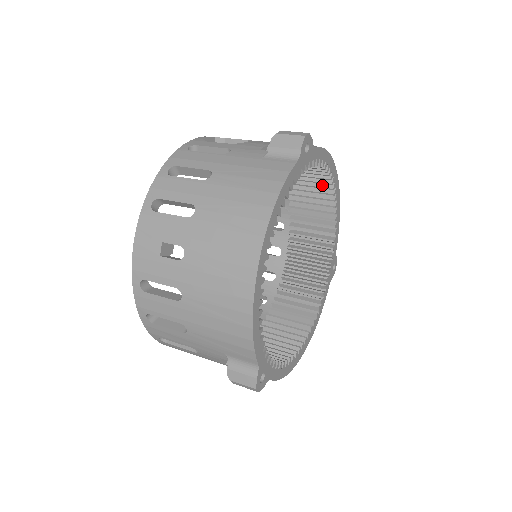
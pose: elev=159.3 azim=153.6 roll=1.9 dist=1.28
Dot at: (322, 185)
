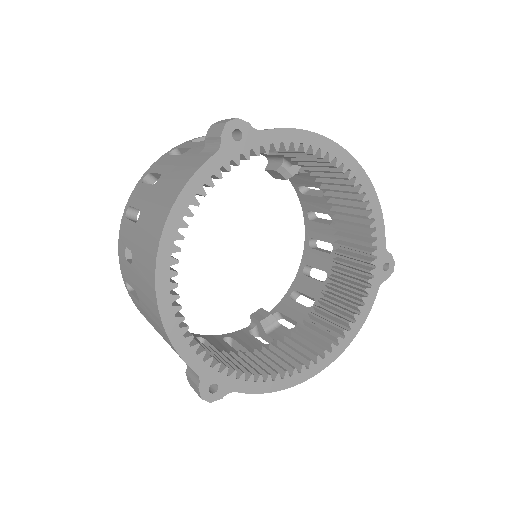
Dot at: (333, 169)
